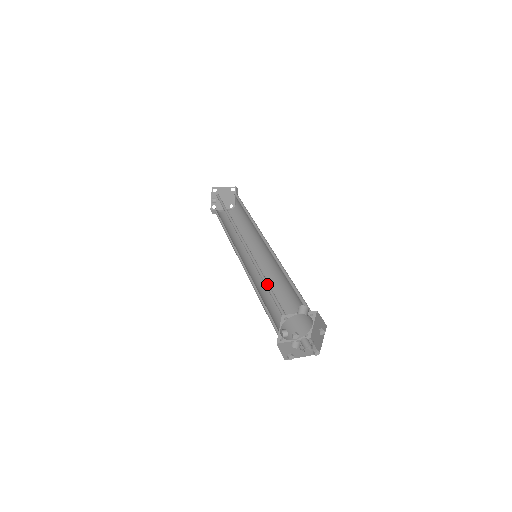
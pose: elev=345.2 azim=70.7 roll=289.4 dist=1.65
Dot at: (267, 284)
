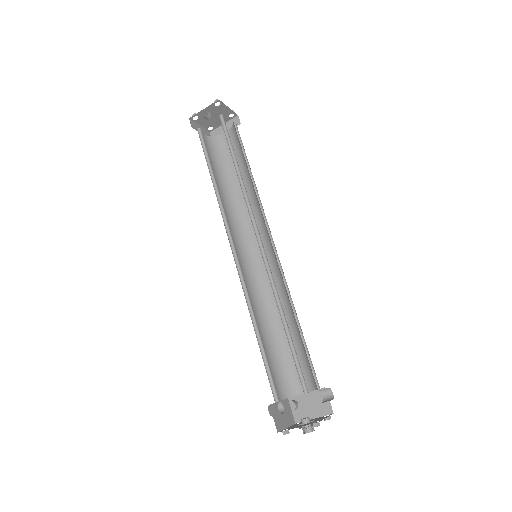
Dot at: (285, 326)
